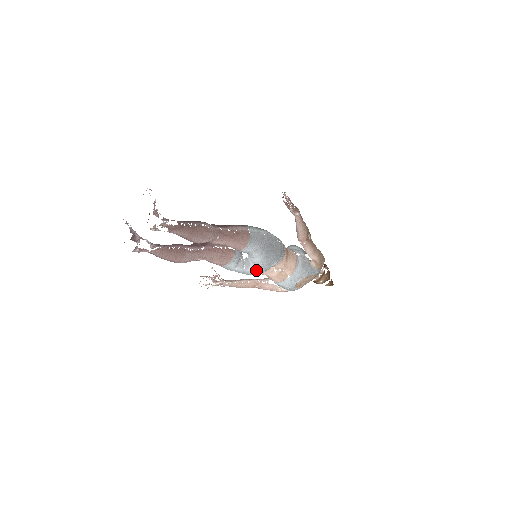
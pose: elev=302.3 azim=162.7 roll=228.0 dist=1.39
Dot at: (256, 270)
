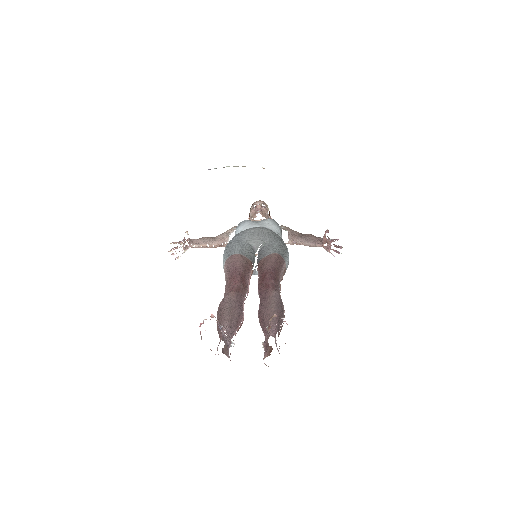
Dot at: occluded
